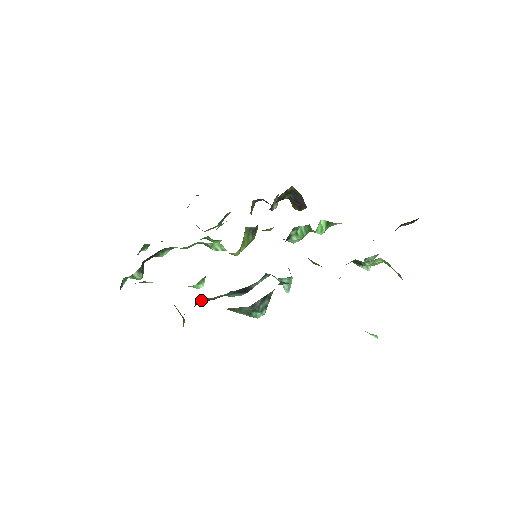
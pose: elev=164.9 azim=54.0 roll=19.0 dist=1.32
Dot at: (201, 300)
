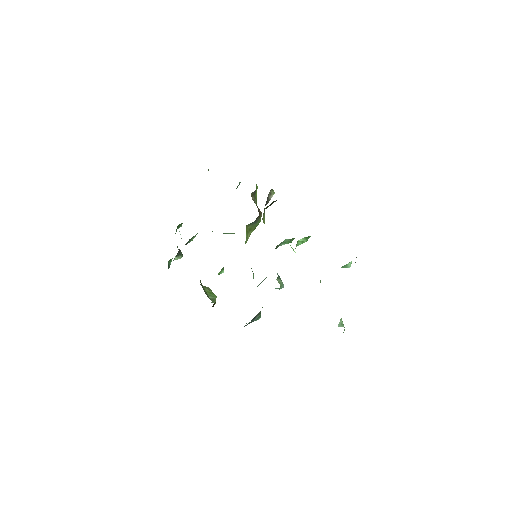
Dot at: occluded
